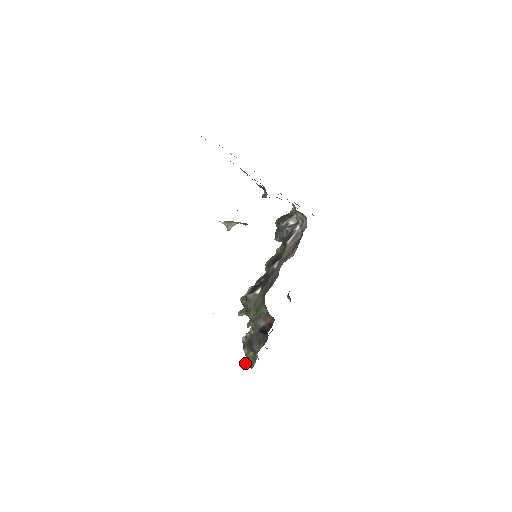
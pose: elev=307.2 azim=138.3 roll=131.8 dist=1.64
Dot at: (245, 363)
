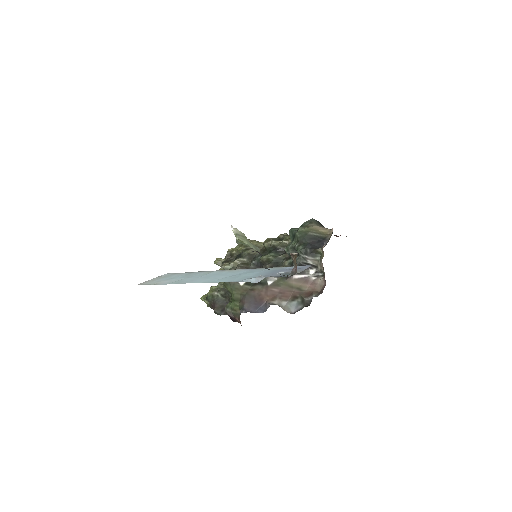
Dot at: (203, 299)
